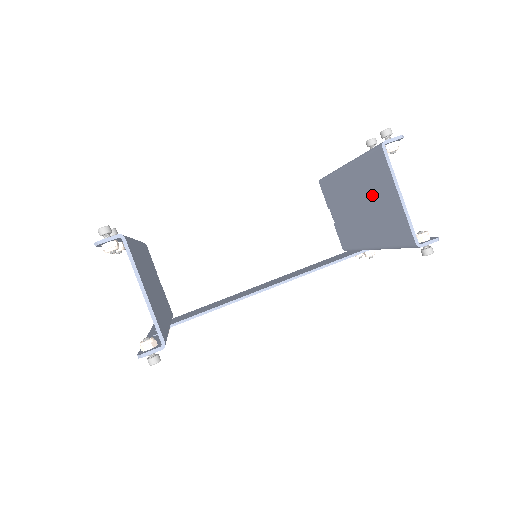
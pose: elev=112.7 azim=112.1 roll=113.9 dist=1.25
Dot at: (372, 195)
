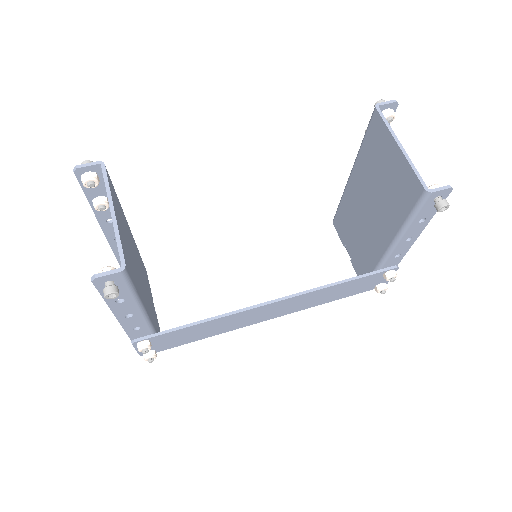
Dot at: (377, 177)
